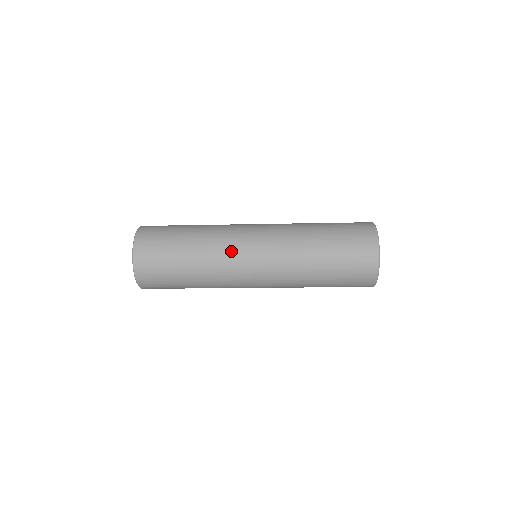
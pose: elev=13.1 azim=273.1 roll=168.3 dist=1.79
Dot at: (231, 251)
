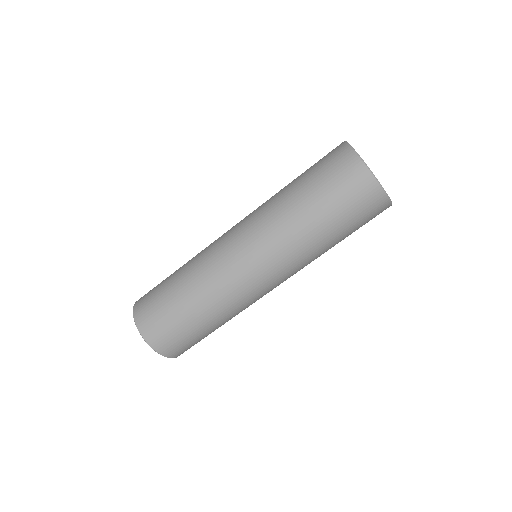
Dot at: occluded
